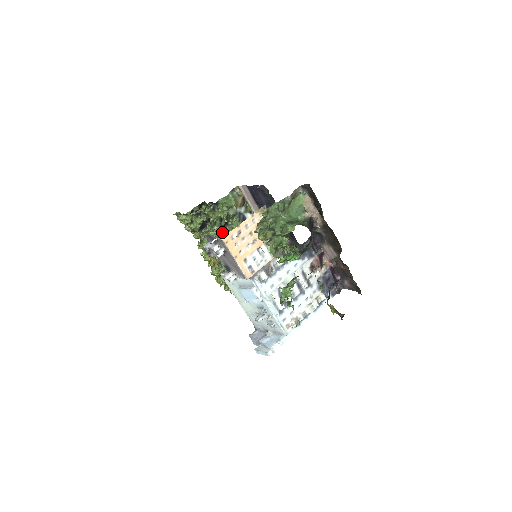
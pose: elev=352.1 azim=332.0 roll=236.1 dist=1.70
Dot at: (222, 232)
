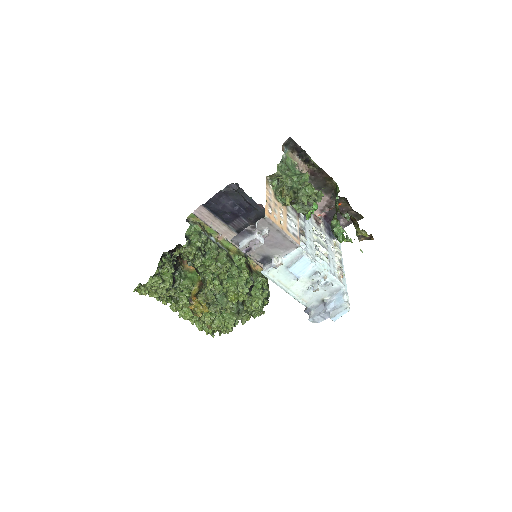
Dot at: (199, 269)
